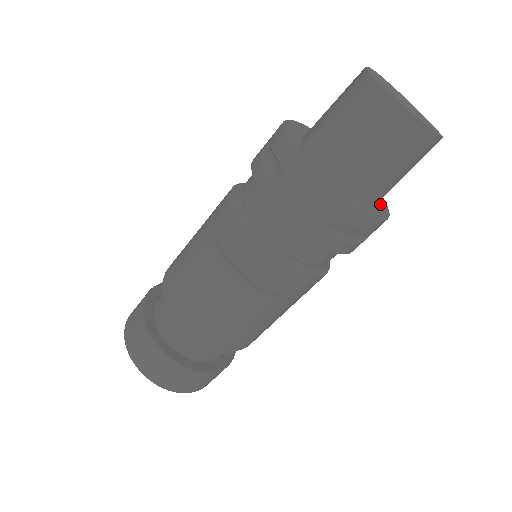
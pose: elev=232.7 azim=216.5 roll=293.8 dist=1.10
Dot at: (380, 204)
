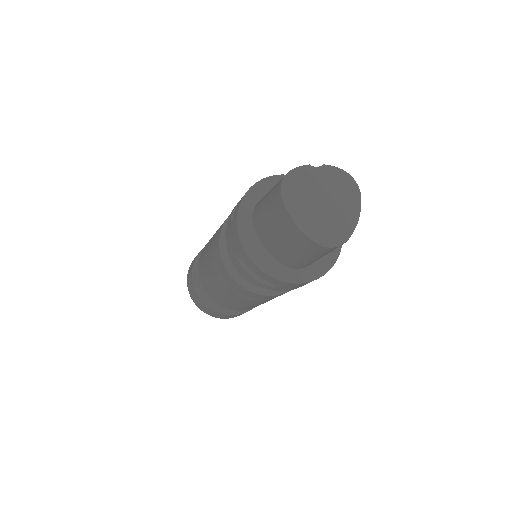
Dot at: (308, 271)
